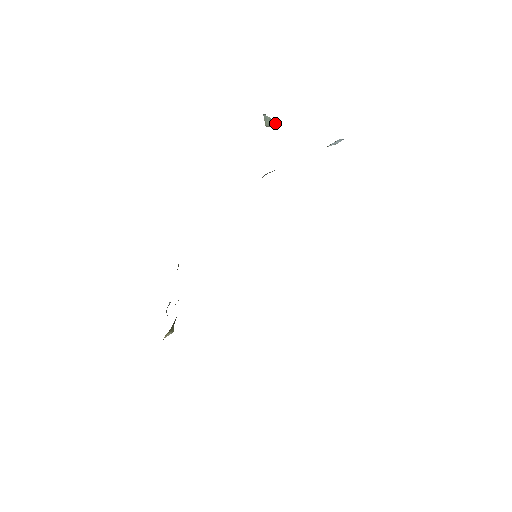
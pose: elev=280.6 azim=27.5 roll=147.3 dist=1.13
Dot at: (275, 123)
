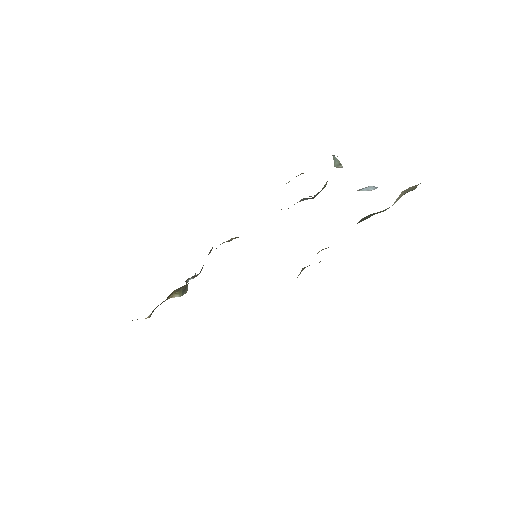
Dot at: (342, 166)
